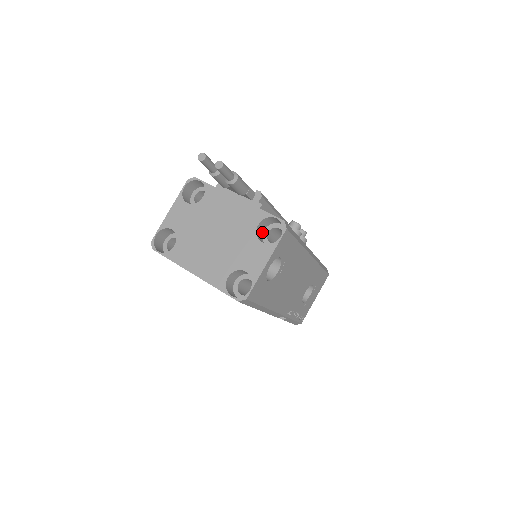
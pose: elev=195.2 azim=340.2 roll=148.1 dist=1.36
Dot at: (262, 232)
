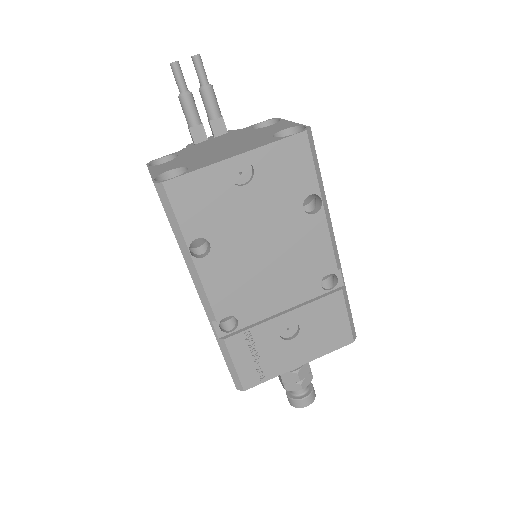
Dot at: occluded
